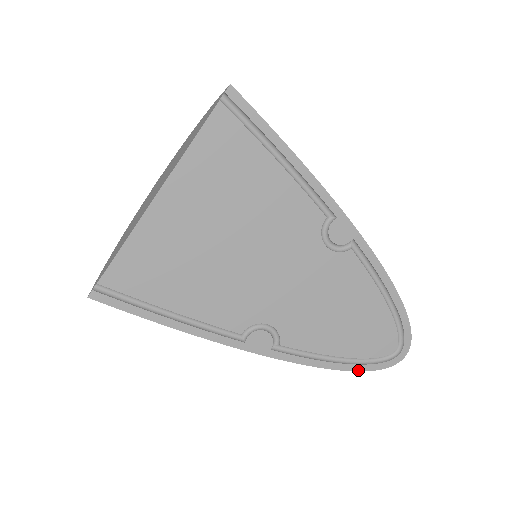
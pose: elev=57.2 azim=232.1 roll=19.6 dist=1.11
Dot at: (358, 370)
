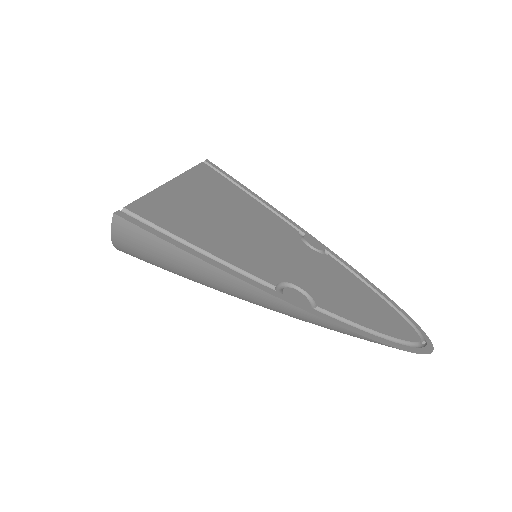
Dot at: (404, 350)
